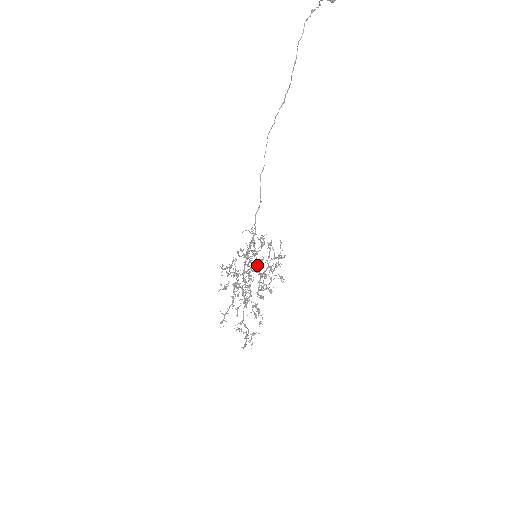
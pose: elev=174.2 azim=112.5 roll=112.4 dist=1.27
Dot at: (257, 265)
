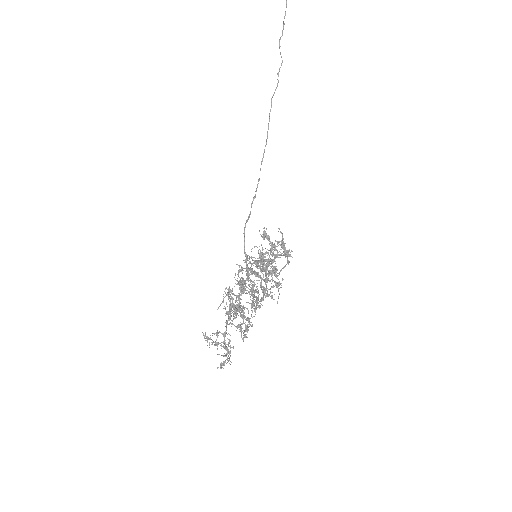
Dot at: (249, 263)
